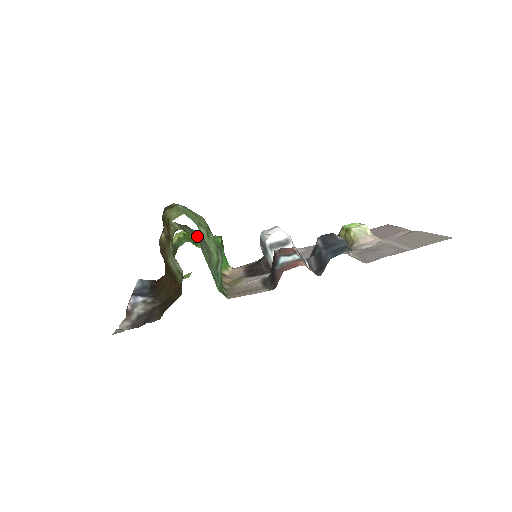
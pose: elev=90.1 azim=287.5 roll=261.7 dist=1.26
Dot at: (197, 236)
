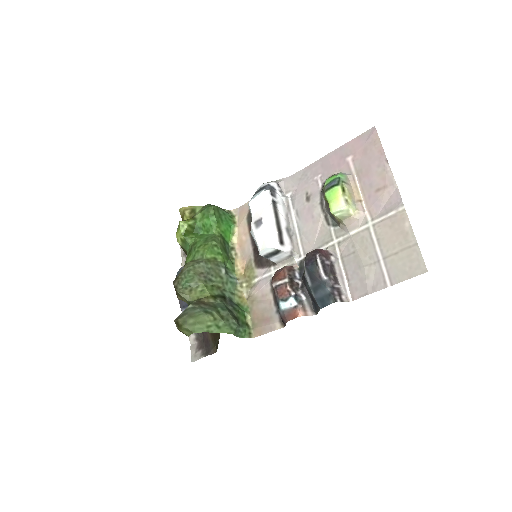
Dot at: (203, 283)
